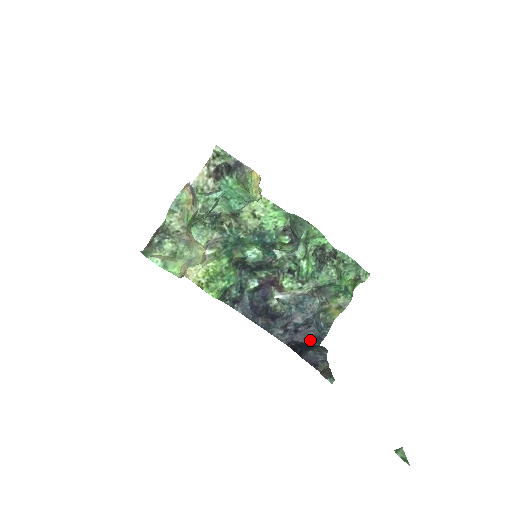
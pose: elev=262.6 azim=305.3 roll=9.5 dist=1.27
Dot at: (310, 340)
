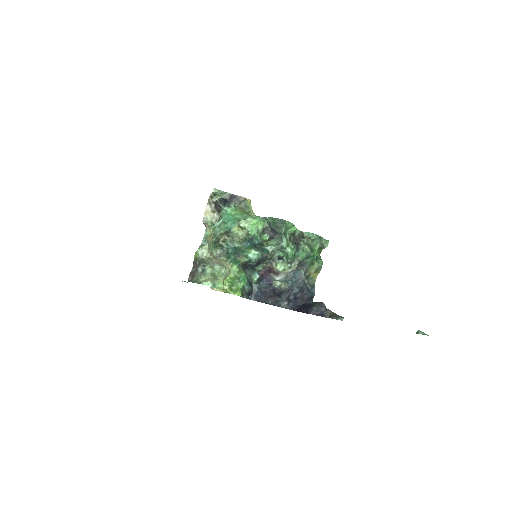
Dot at: (306, 301)
